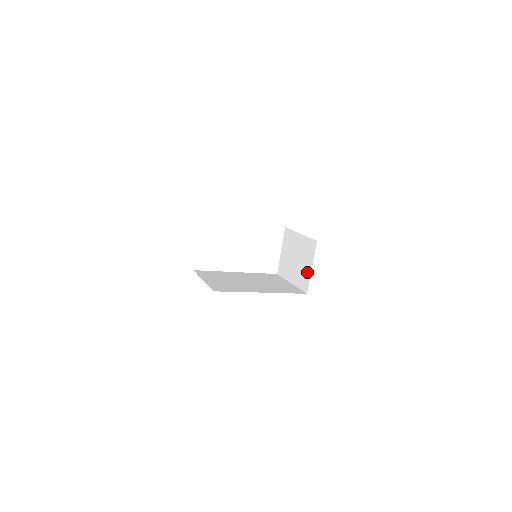
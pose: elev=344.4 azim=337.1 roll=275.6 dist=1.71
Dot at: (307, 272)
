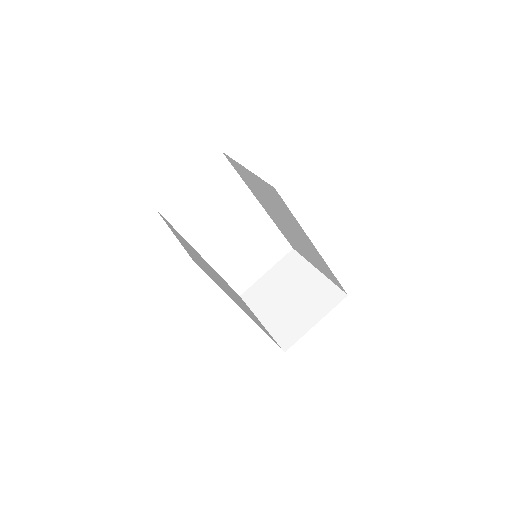
Dot at: (303, 324)
